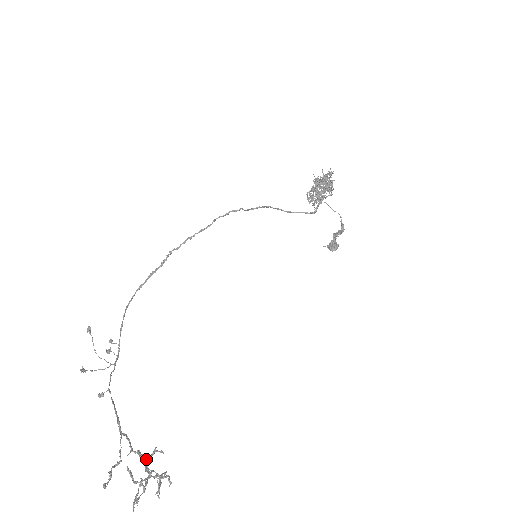
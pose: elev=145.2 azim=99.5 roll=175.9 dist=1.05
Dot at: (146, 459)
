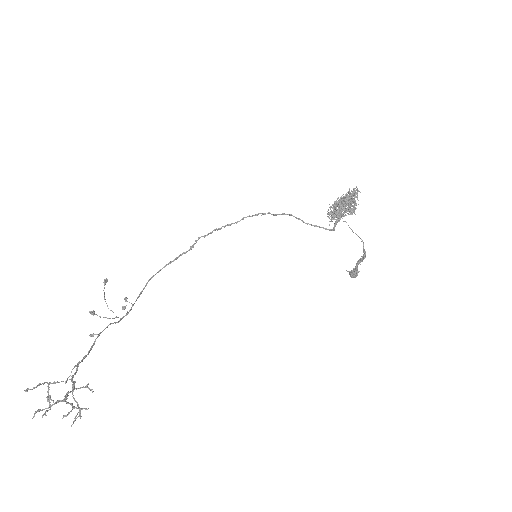
Dot at: (74, 388)
